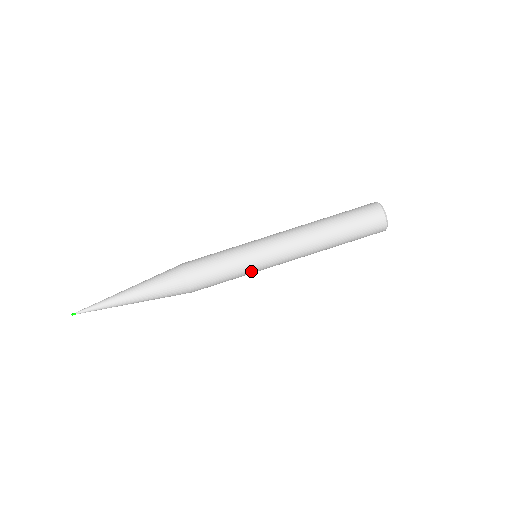
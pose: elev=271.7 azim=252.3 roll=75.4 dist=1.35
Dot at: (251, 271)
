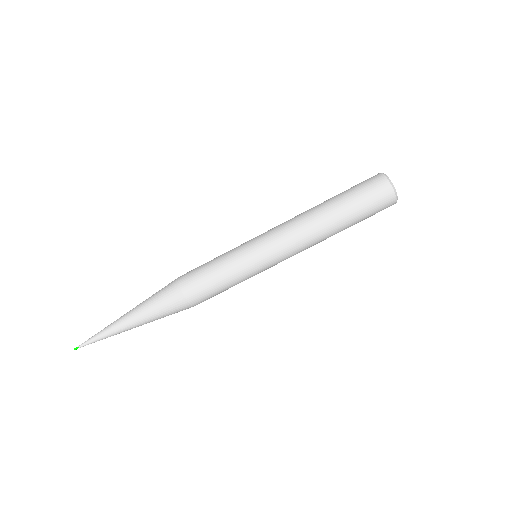
Dot at: (252, 273)
